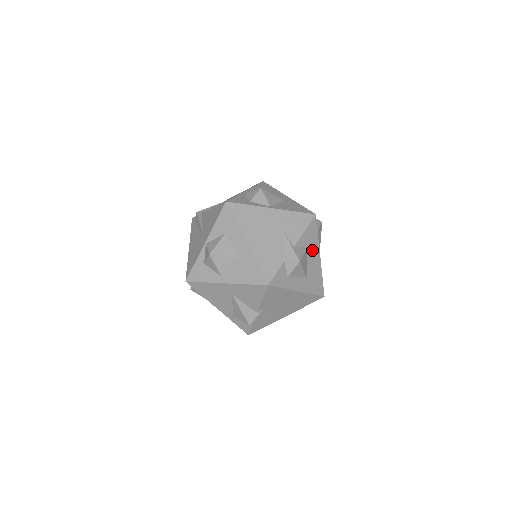
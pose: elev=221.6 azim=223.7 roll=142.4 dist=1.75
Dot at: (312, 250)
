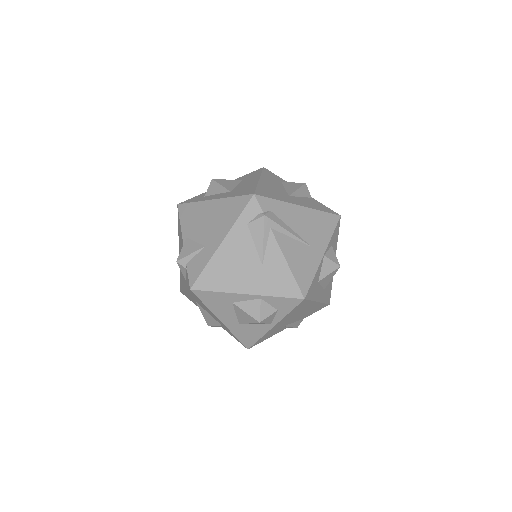
Dot at: (249, 180)
